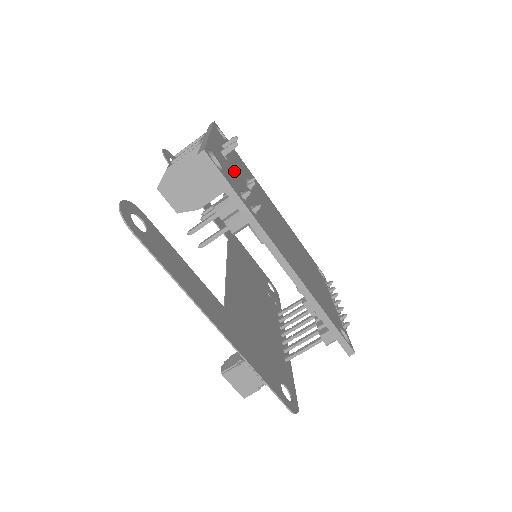
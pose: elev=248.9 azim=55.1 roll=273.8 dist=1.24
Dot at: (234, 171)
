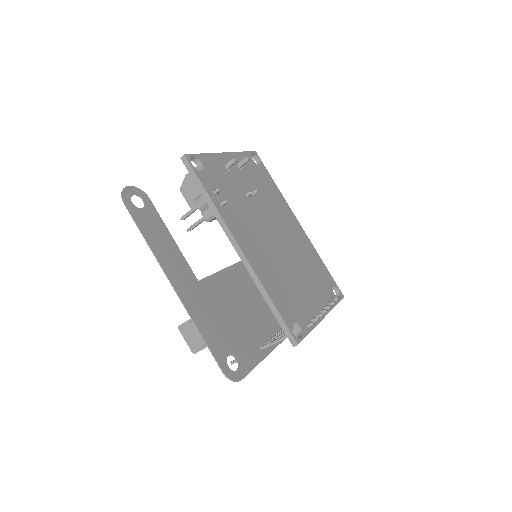
Dot at: (232, 180)
